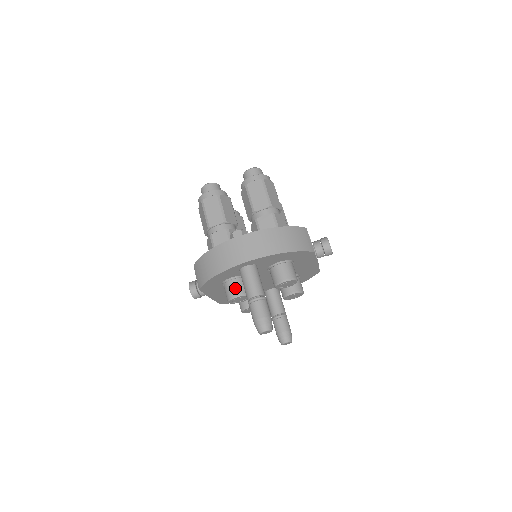
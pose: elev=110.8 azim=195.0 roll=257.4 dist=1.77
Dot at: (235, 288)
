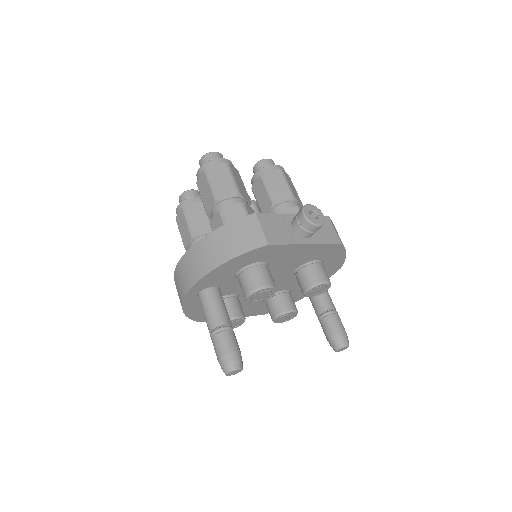
Dot at: occluded
